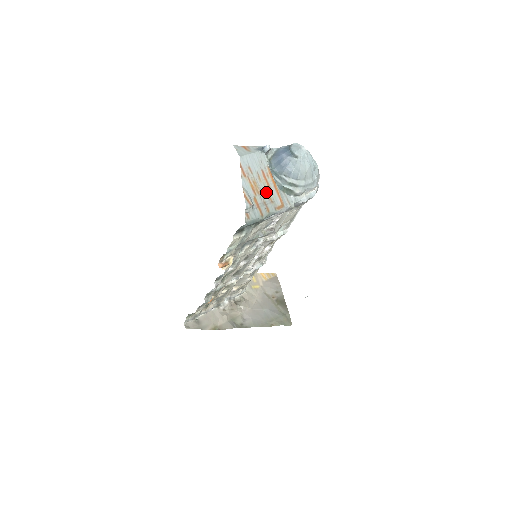
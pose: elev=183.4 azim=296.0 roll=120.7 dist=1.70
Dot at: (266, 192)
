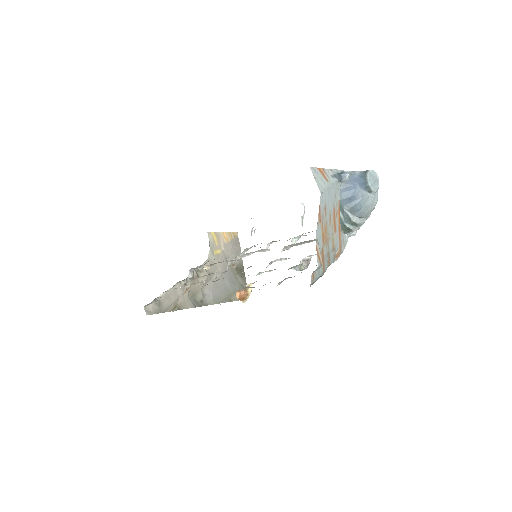
Dot at: (332, 238)
